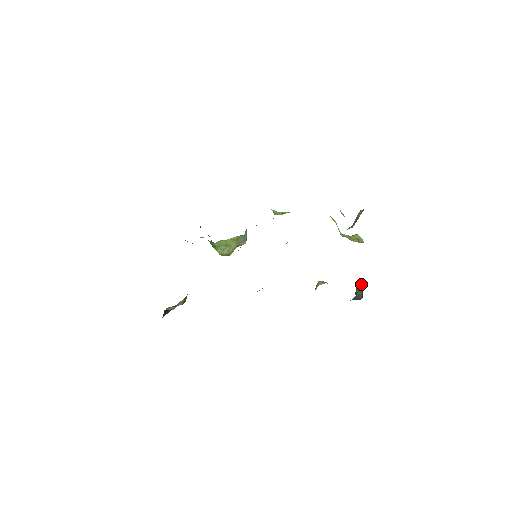
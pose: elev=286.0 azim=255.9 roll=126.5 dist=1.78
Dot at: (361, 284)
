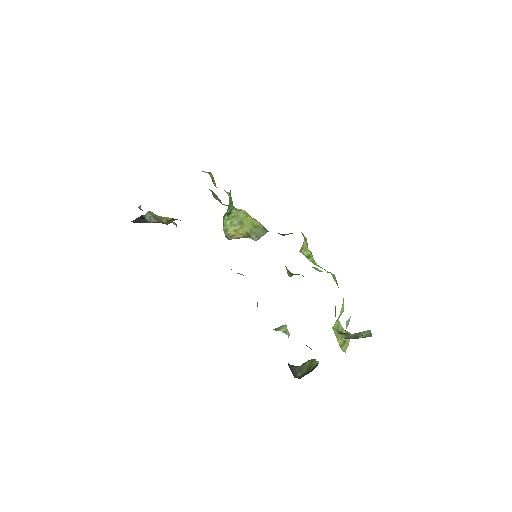
Dot at: (313, 366)
